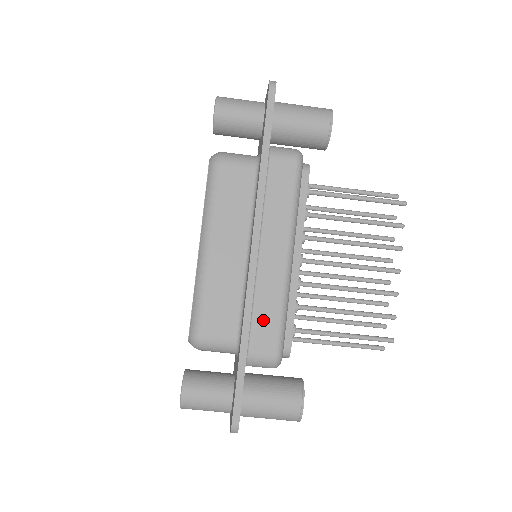
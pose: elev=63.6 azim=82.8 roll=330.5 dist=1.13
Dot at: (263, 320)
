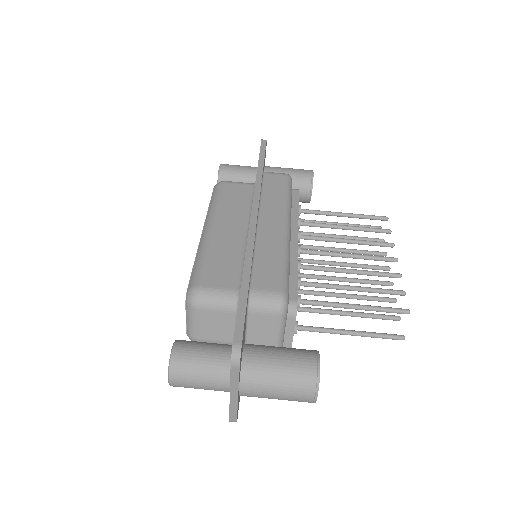
Dot at: (265, 265)
